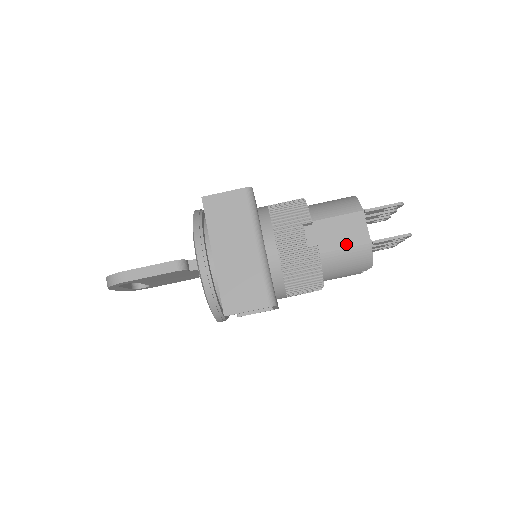
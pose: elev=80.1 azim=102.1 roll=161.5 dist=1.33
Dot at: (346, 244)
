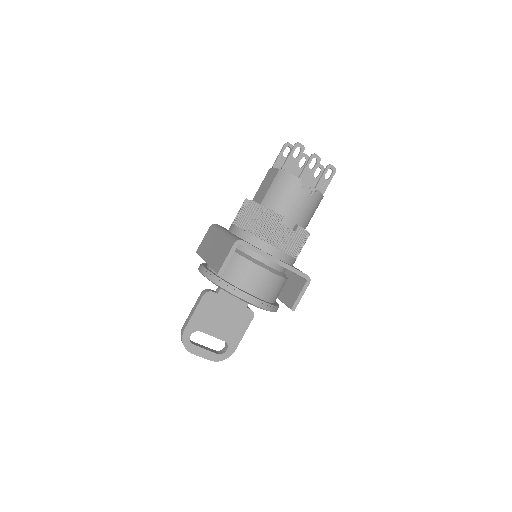
Dot at: (269, 185)
